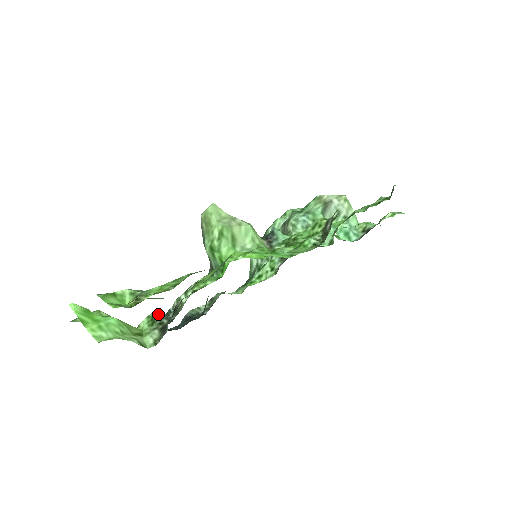
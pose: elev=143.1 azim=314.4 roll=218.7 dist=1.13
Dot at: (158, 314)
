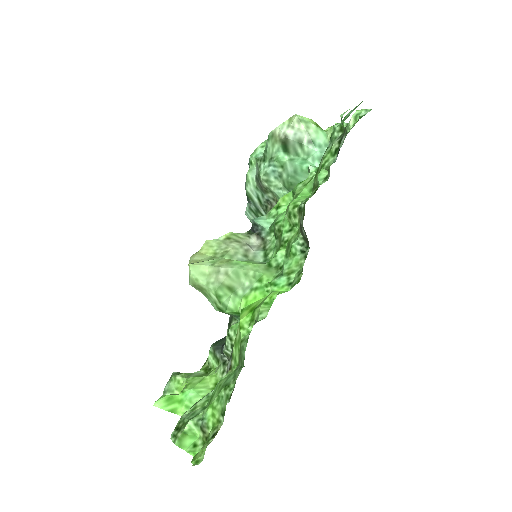
Dot at: (216, 351)
